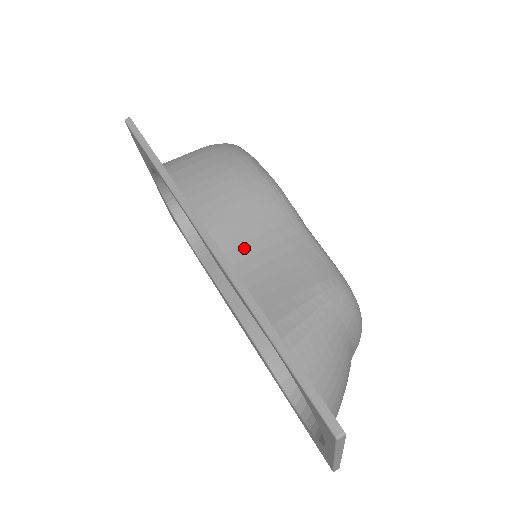
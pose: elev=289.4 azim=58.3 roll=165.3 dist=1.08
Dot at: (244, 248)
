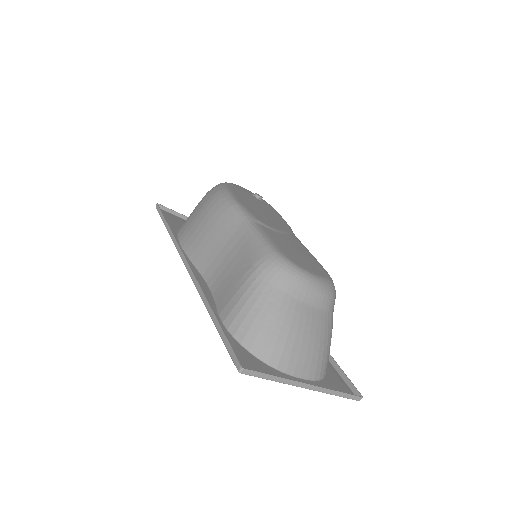
Dot at: (216, 261)
